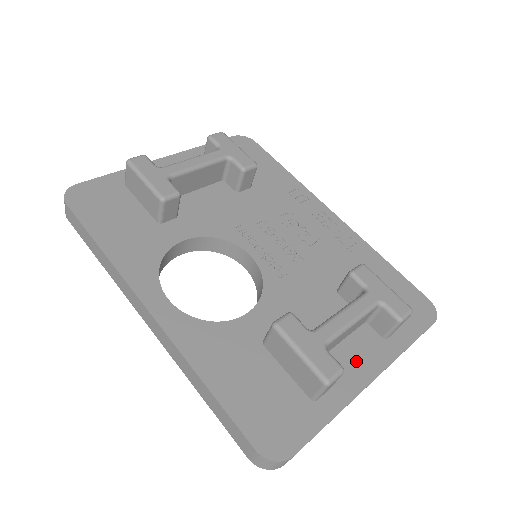
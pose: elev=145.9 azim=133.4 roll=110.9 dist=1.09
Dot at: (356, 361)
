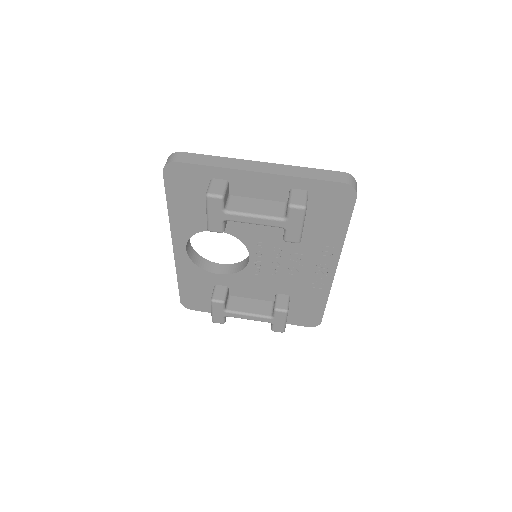
Dot at: occluded
